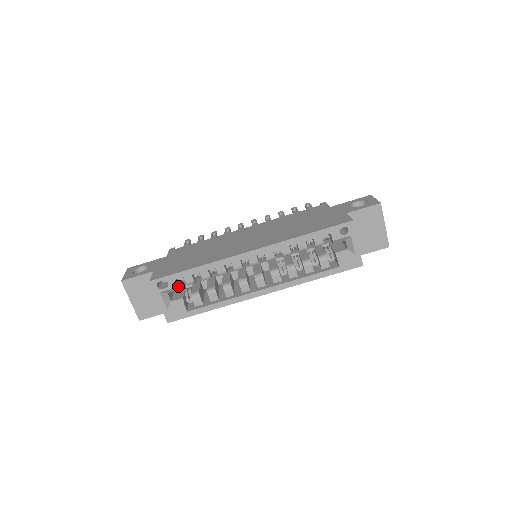
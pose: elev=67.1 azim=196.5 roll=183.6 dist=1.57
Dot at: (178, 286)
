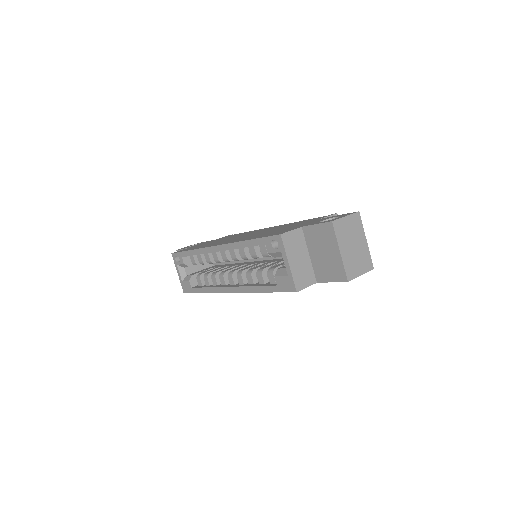
Dot at: (188, 264)
